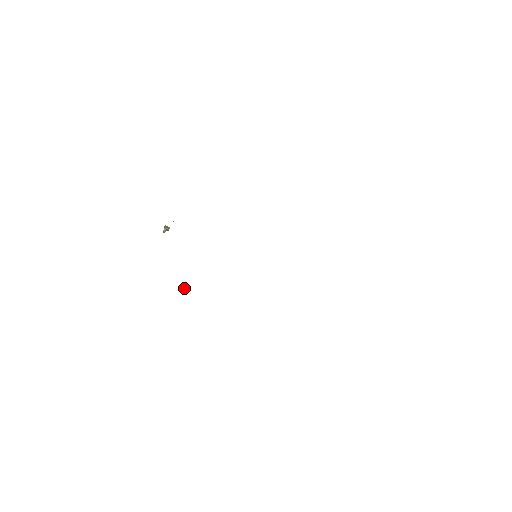
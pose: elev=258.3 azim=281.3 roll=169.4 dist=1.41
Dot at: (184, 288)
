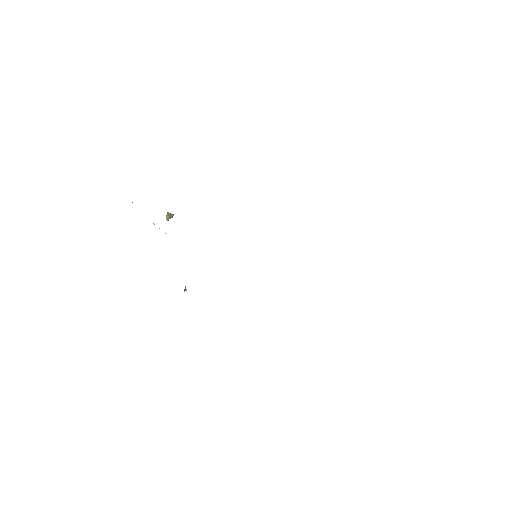
Dot at: occluded
